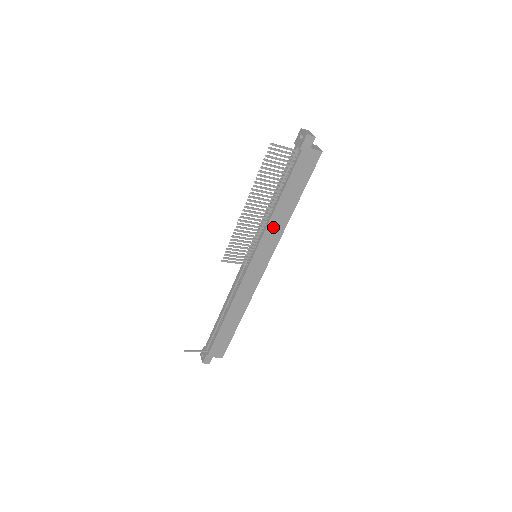
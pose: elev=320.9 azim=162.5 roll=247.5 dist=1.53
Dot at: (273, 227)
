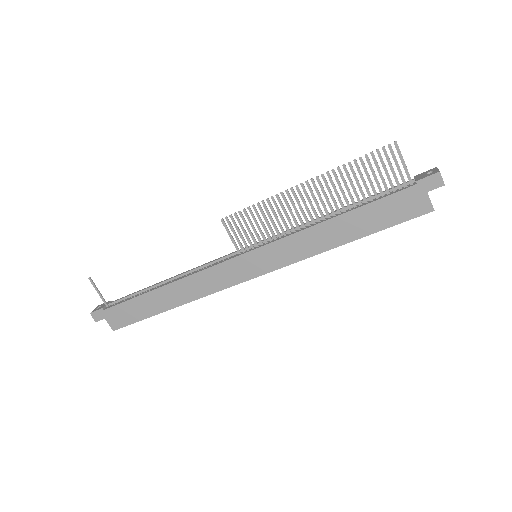
Dot at: (304, 240)
